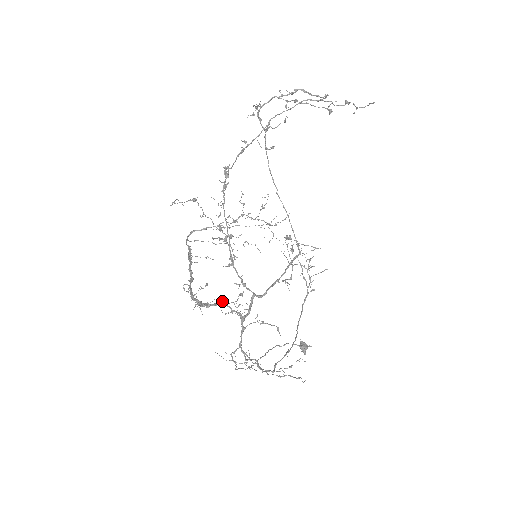
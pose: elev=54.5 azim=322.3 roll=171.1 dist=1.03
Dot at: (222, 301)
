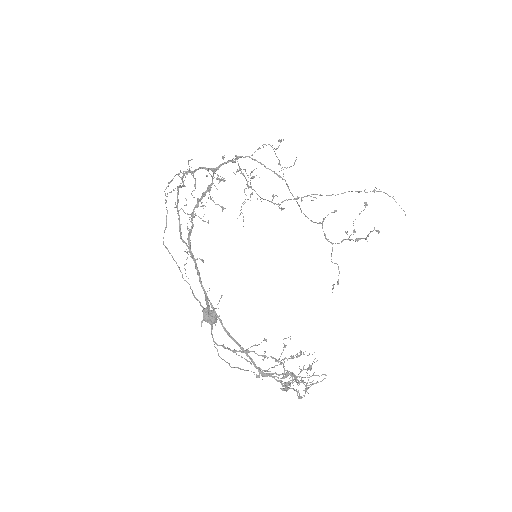
Dot at: occluded
